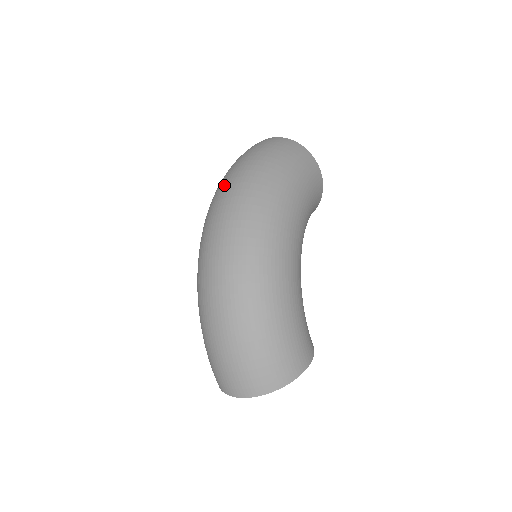
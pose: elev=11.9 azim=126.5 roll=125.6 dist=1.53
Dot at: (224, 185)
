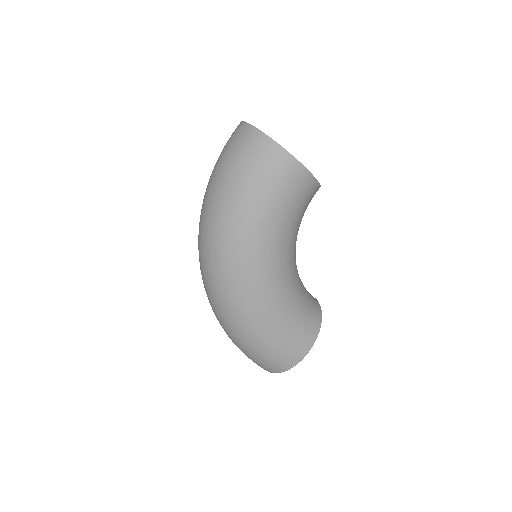
Dot at: occluded
